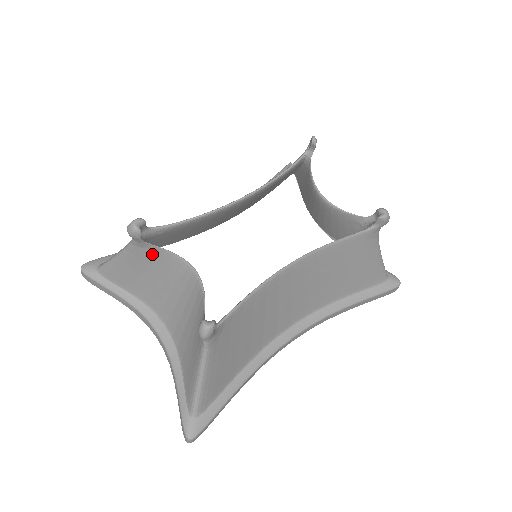
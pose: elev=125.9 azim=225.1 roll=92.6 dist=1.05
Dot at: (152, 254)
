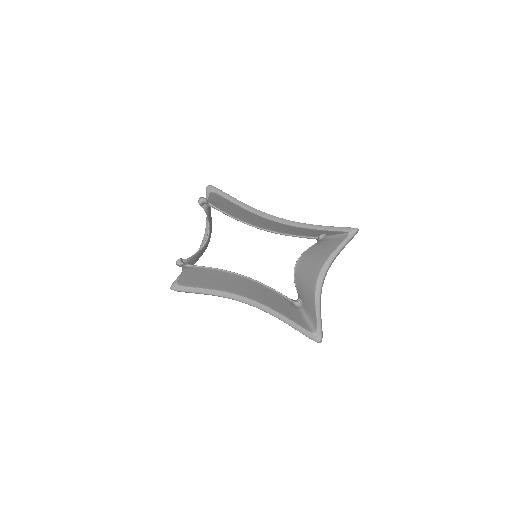
Dot at: (207, 214)
